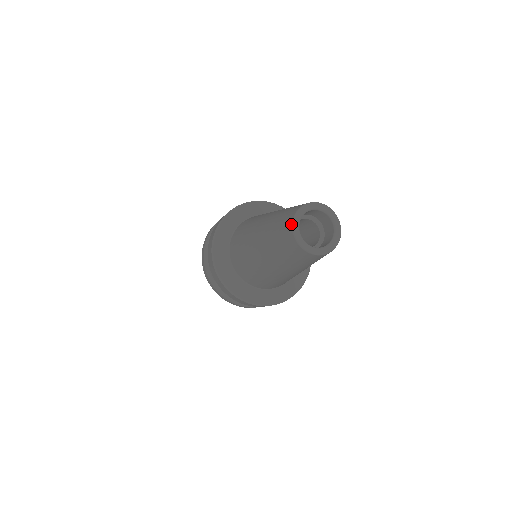
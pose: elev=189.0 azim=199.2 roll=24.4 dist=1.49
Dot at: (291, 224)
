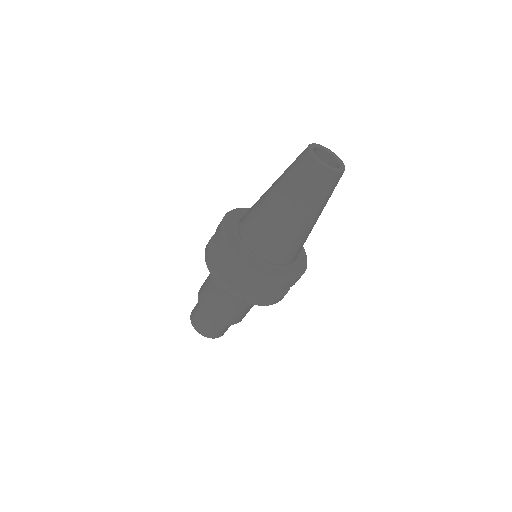
Dot at: (307, 150)
